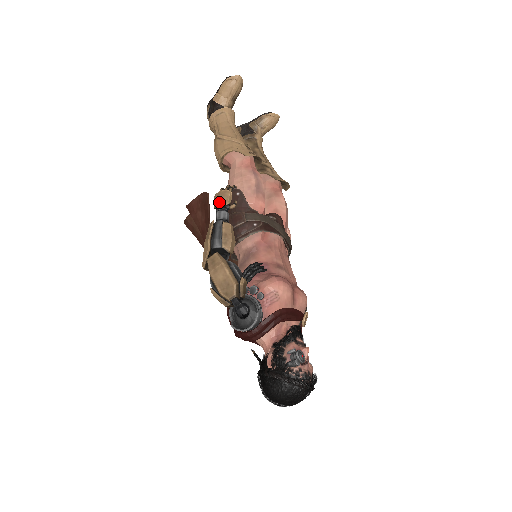
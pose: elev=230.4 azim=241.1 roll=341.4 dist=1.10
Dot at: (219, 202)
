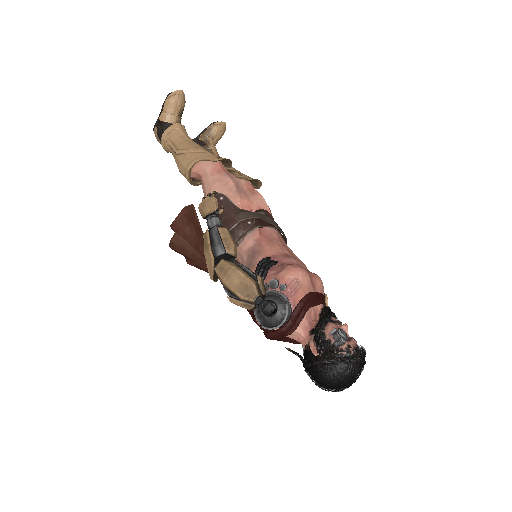
Dot at: (207, 210)
